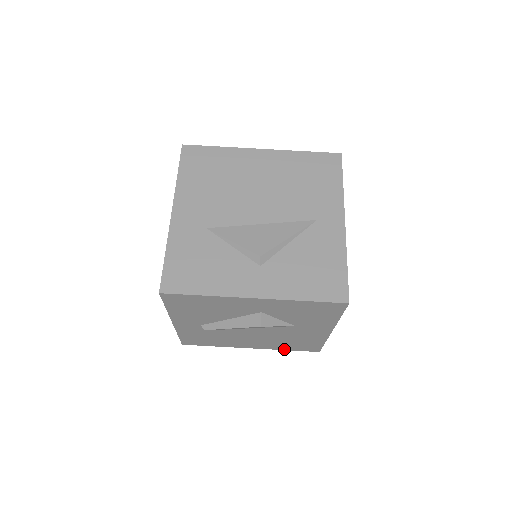
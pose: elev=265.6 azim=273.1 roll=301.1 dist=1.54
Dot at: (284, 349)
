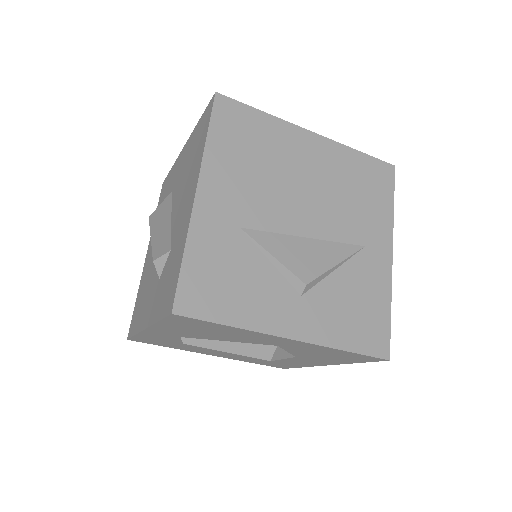
Dot at: (248, 361)
